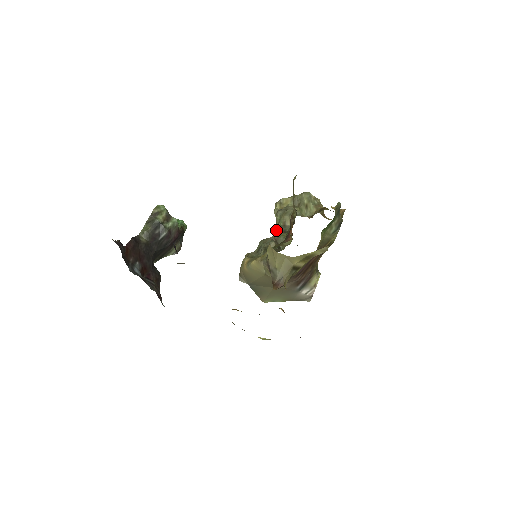
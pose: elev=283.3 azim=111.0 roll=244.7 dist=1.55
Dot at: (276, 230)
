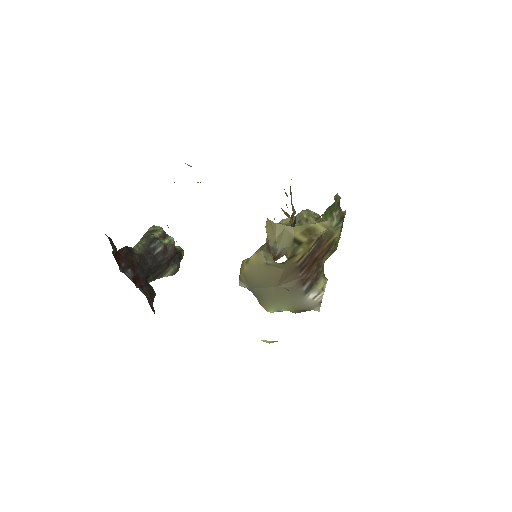
Dot at: occluded
